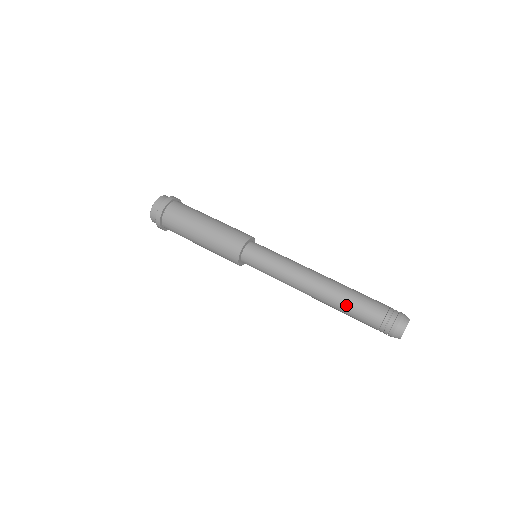
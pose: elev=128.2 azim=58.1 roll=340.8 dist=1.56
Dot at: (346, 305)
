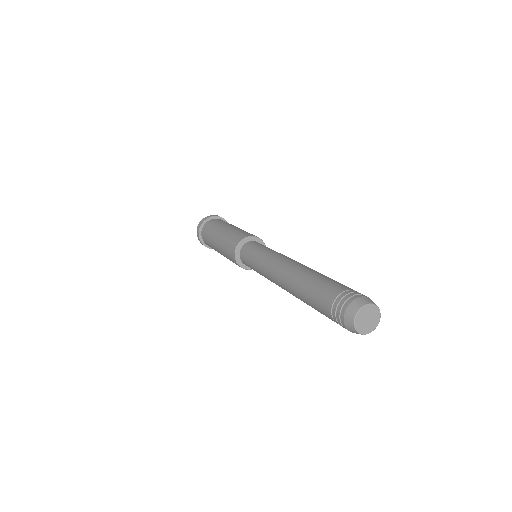
Dot at: (307, 282)
